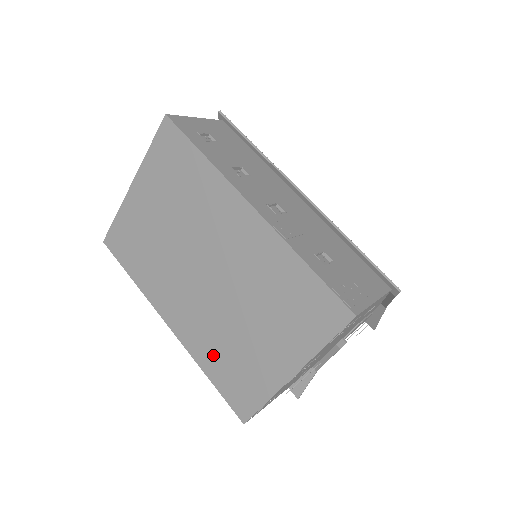
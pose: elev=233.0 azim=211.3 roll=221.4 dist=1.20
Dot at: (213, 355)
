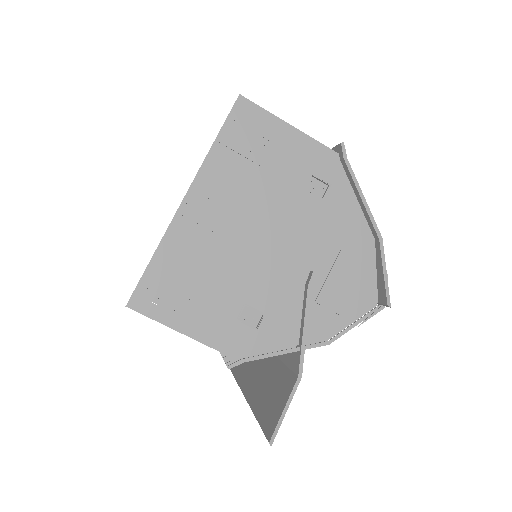
Dot at: occluded
